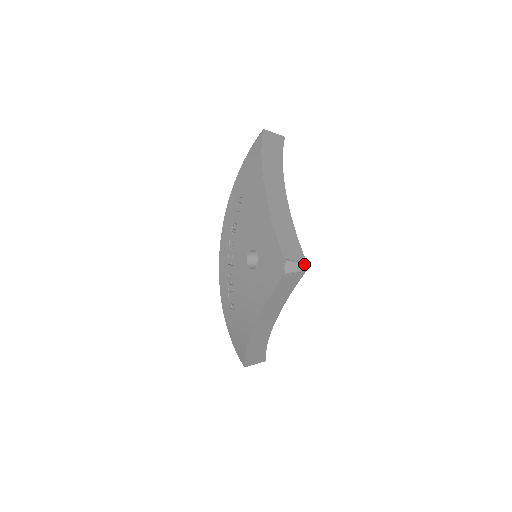
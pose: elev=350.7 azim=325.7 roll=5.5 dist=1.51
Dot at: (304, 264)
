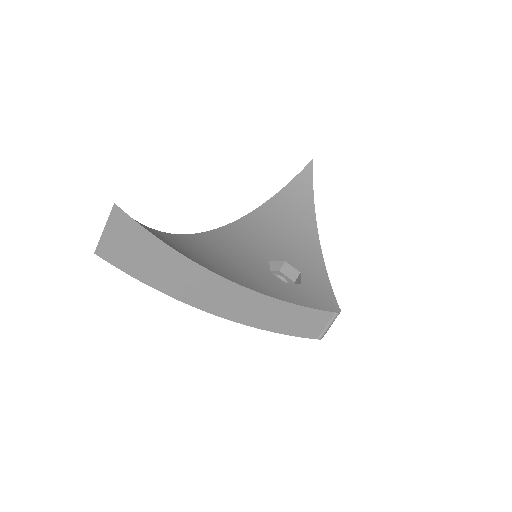
Dot at: (335, 318)
